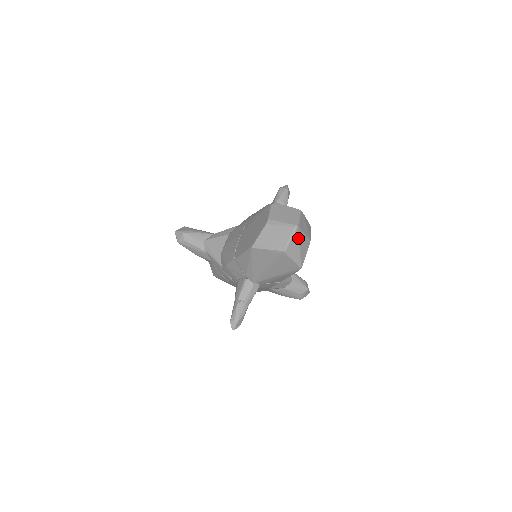
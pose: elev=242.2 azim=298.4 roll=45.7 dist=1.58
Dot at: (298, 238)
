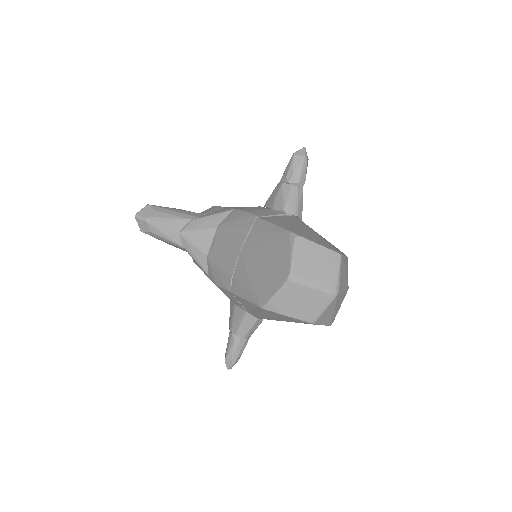
Dot at: (335, 303)
